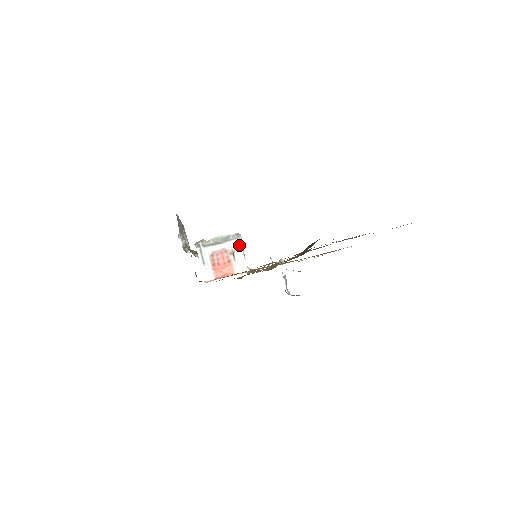
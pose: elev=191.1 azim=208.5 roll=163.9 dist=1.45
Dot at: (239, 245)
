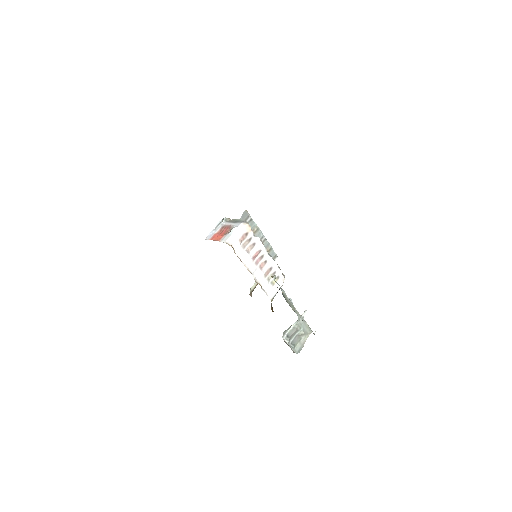
Dot at: (238, 226)
